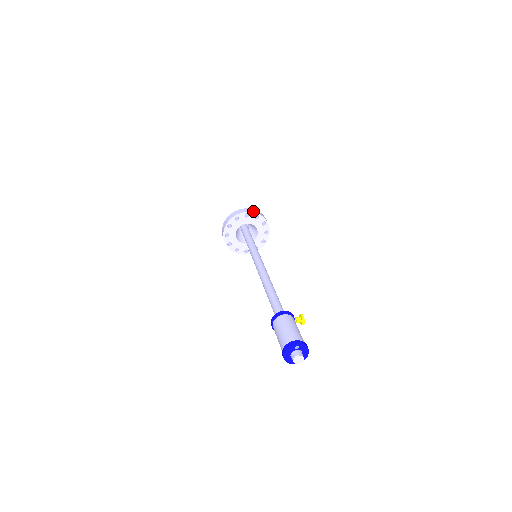
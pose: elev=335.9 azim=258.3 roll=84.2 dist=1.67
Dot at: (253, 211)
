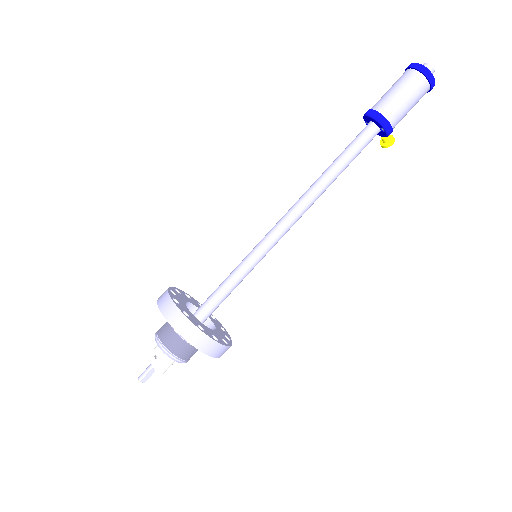
Dot at: occluded
